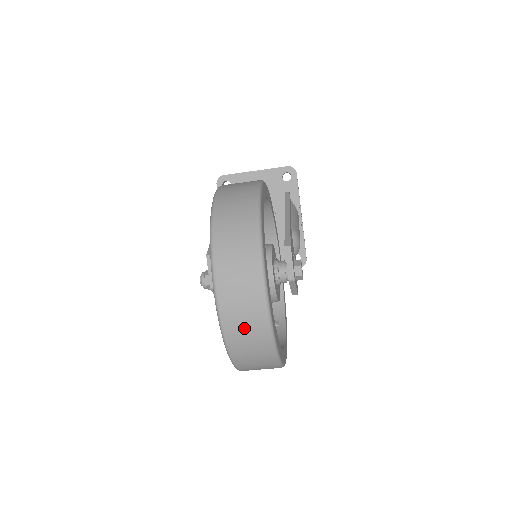
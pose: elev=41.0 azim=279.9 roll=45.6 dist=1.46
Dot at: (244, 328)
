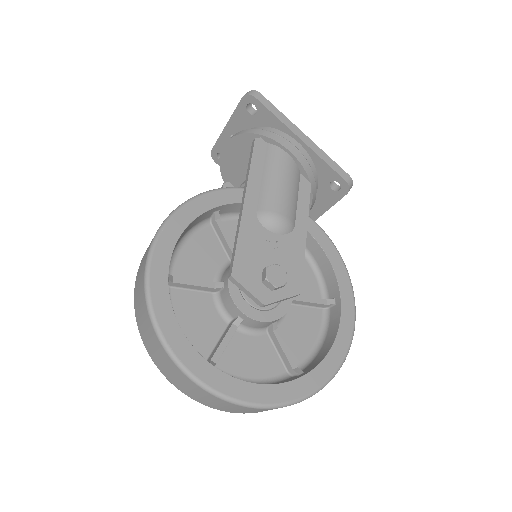
Dot at: (223, 407)
